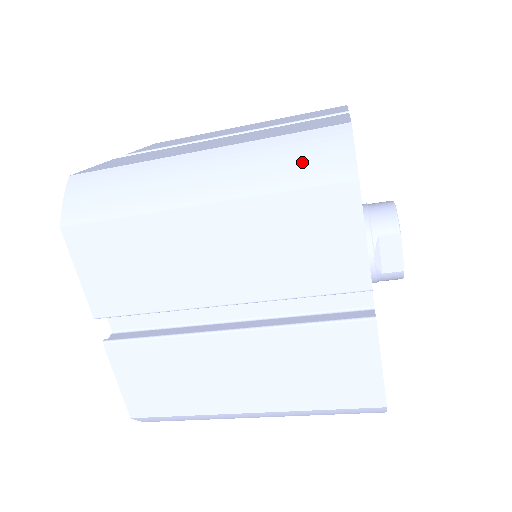
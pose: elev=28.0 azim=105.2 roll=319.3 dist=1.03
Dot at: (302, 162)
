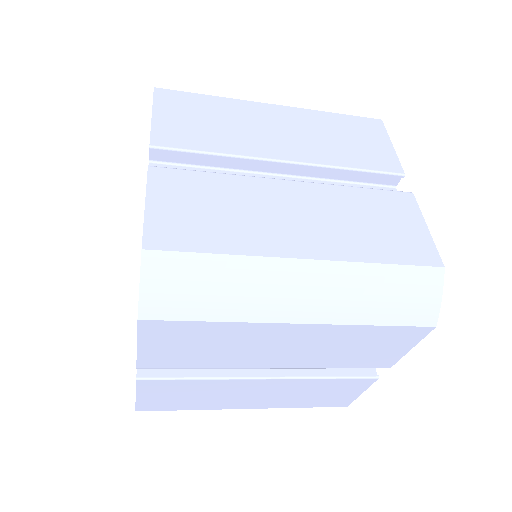
Dot at: (400, 301)
